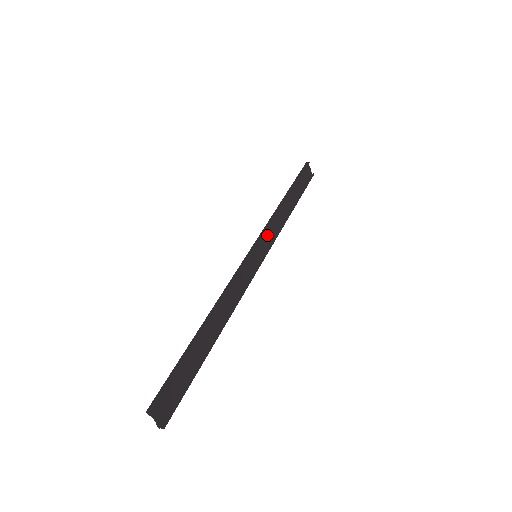
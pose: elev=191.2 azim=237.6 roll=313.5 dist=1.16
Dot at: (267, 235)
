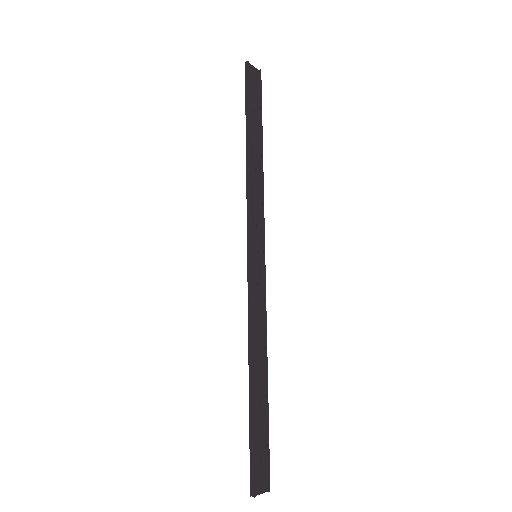
Dot at: (254, 219)
